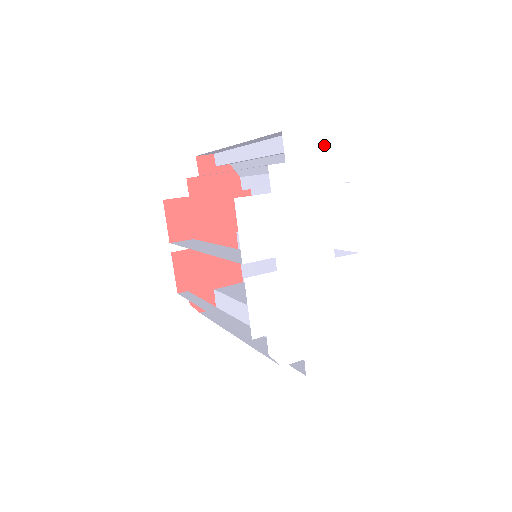
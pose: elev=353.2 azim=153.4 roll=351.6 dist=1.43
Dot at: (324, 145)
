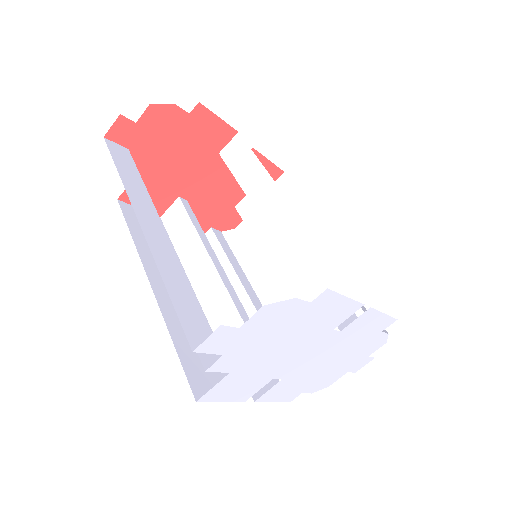
Dot at: occluded
